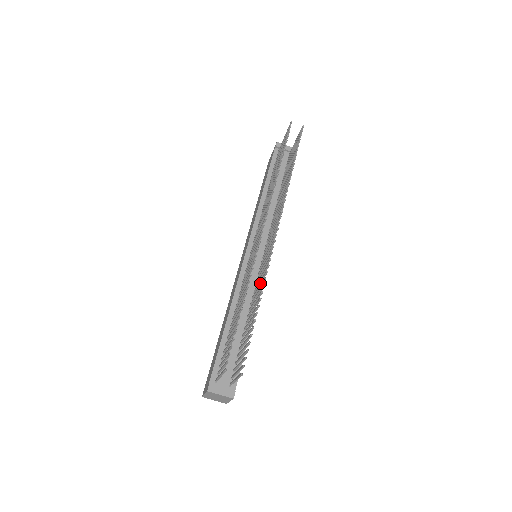
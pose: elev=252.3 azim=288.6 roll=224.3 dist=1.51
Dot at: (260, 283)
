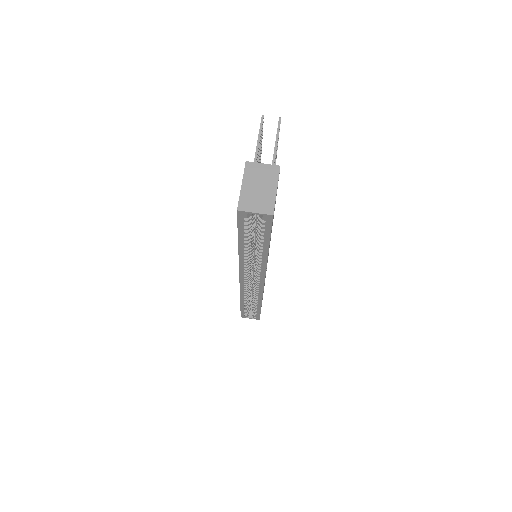
Dot at: occluded
